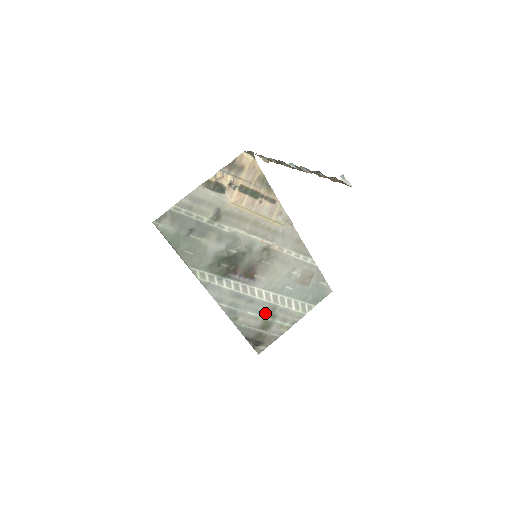
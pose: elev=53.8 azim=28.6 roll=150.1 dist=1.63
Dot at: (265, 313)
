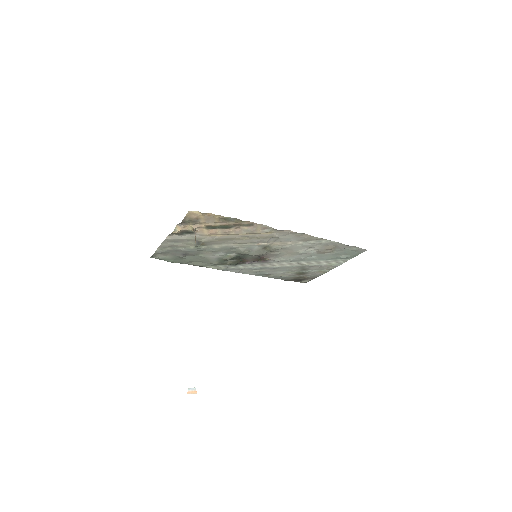
Dot at: (295, 270)
